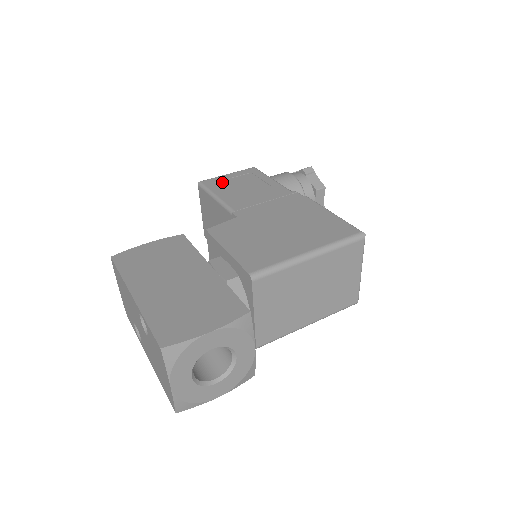
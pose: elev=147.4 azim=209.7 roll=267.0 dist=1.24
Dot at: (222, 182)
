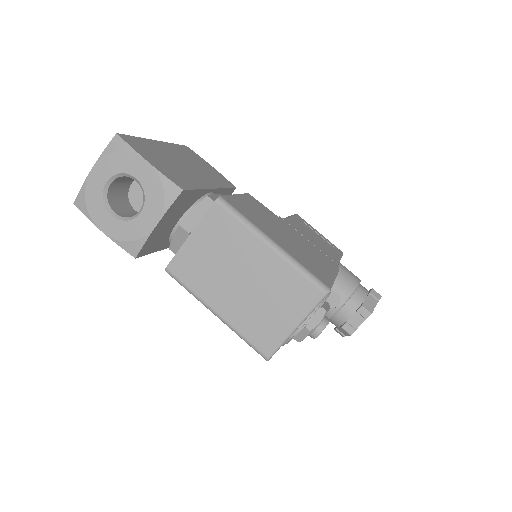
Dot at: (308, 226)
